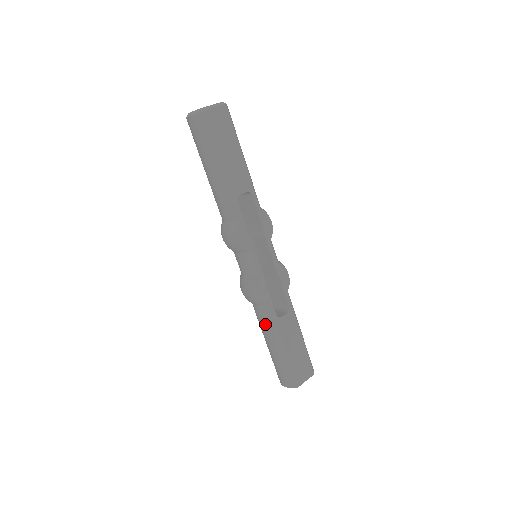
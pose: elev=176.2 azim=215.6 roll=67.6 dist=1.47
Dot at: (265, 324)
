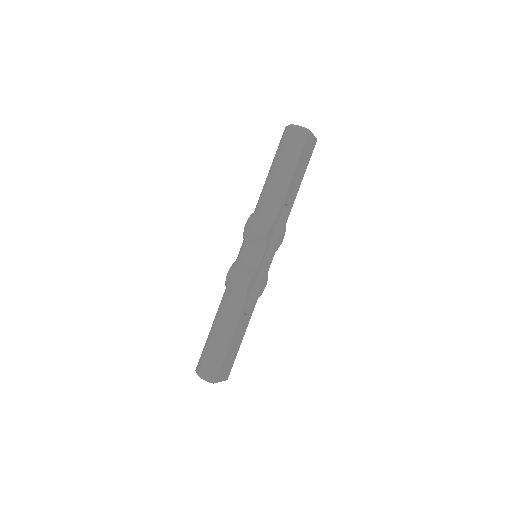
Dot at: (230, 313)
